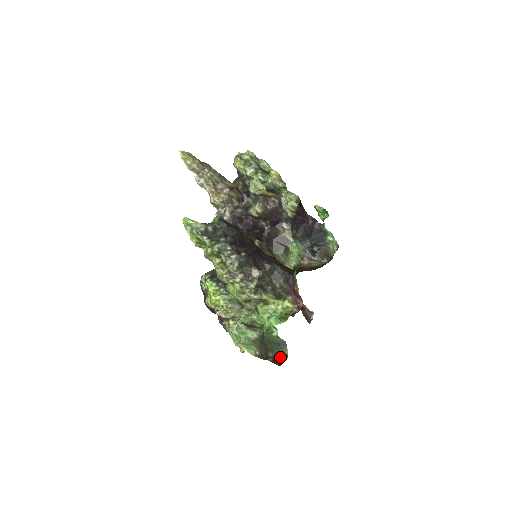
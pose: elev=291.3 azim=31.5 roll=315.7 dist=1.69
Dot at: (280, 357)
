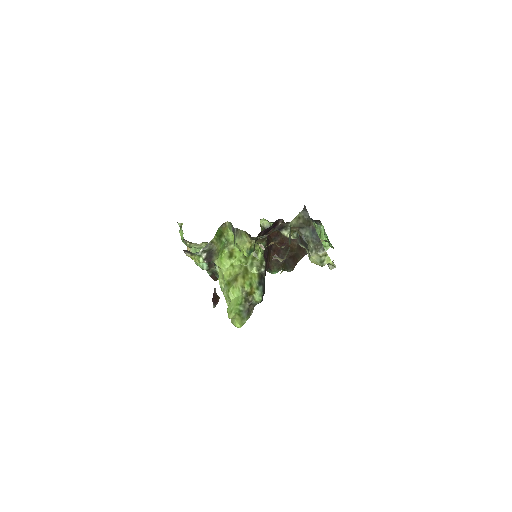
Dot at: occluded
